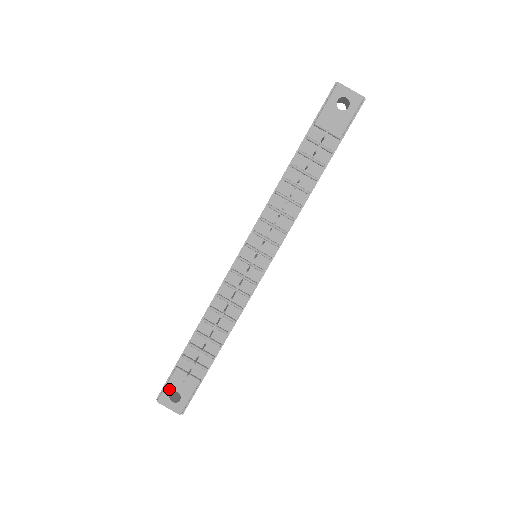
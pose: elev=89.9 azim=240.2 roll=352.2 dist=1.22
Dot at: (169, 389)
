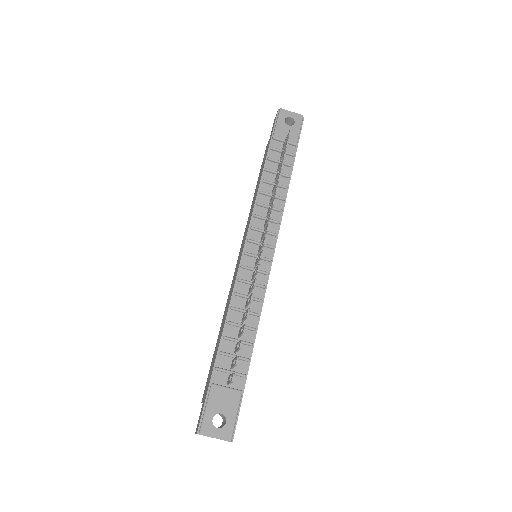
Dot at: (210, 413)
